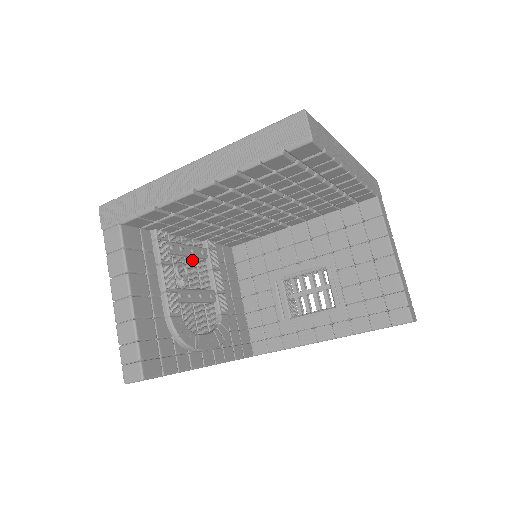
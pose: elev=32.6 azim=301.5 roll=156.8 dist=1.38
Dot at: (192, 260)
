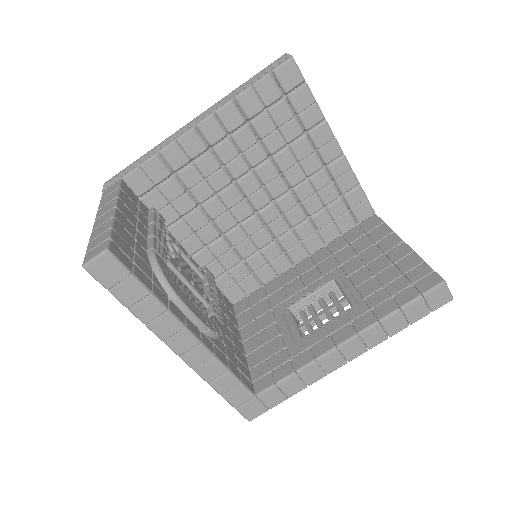
Dot at: (187, 264)
